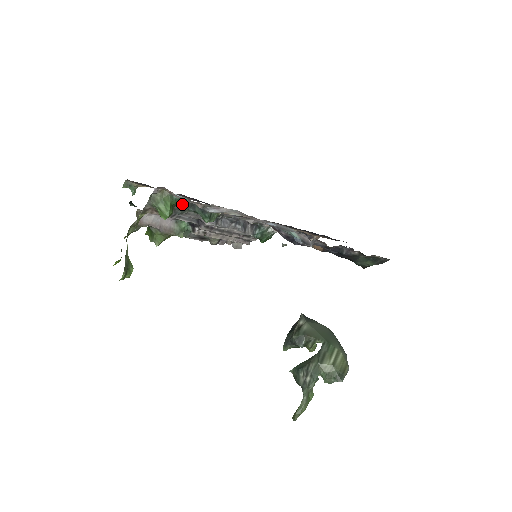
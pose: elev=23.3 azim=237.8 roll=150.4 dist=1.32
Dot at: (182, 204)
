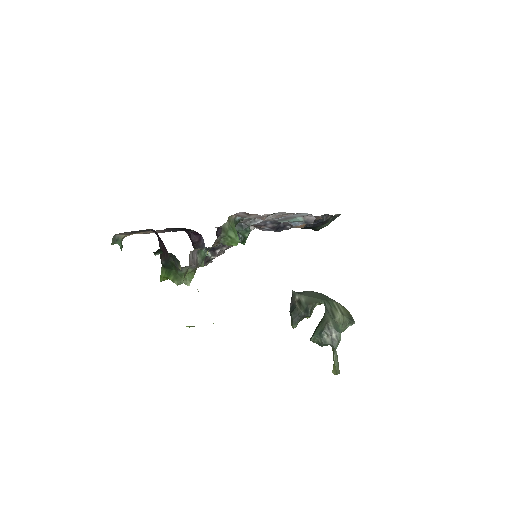
Dot at: occluded
